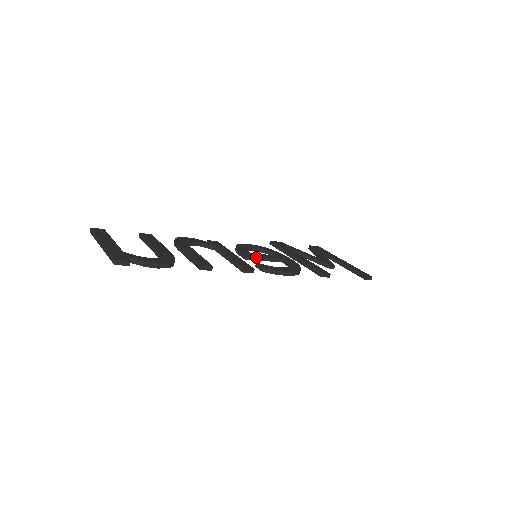
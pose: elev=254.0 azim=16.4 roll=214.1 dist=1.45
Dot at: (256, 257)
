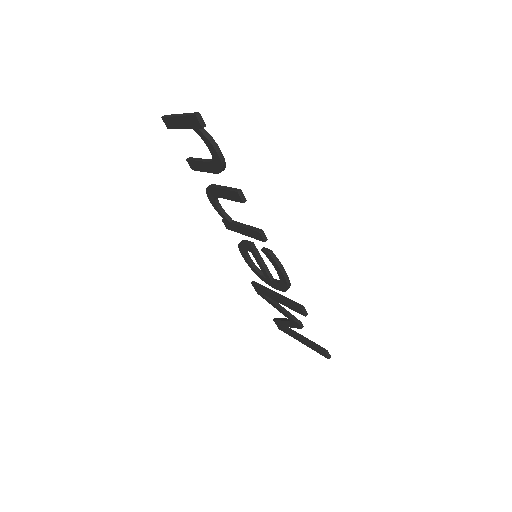
Dot at: (259, 253)
